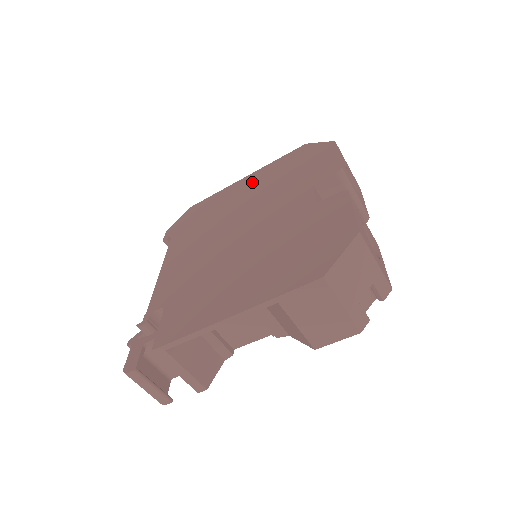
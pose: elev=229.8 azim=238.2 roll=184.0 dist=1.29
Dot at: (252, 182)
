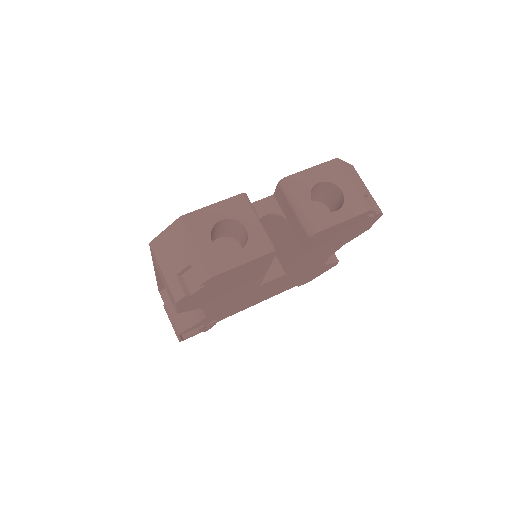
Dot at: occluded
